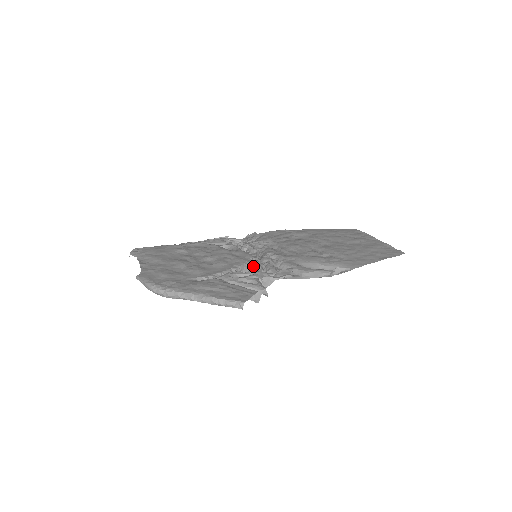
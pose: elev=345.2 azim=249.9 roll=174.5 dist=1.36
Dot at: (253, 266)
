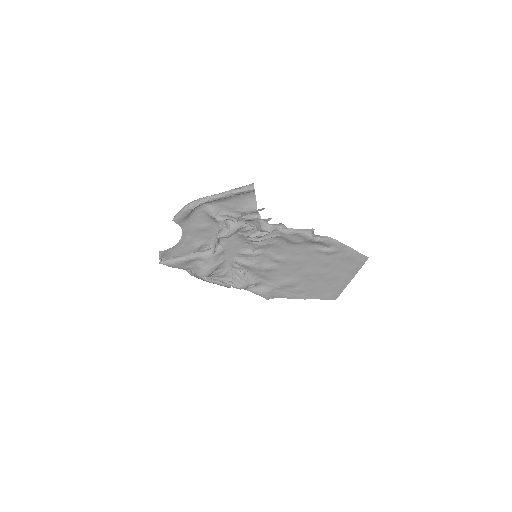
Dot at: (255, 240)
